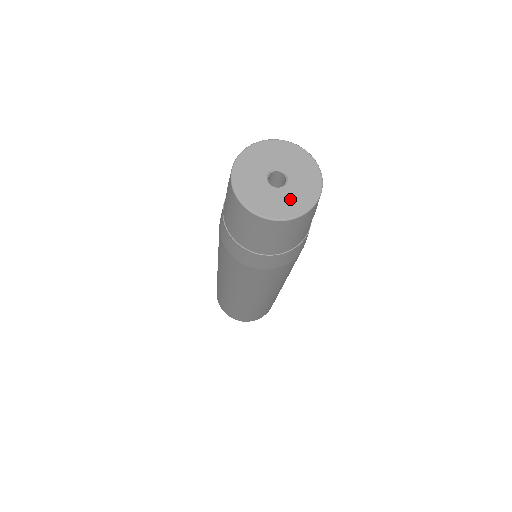
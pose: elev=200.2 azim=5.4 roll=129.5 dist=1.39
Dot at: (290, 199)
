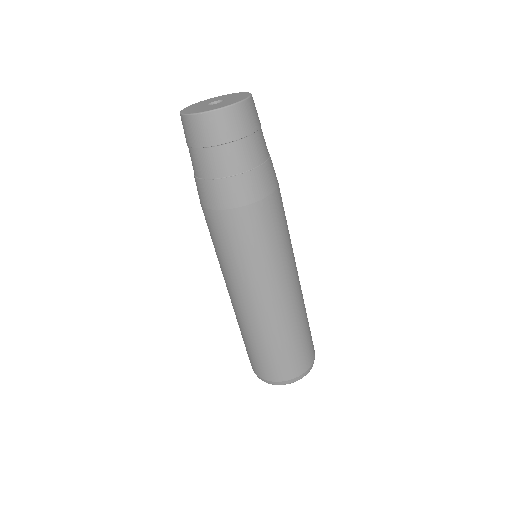
Dot at: (206, 108)
